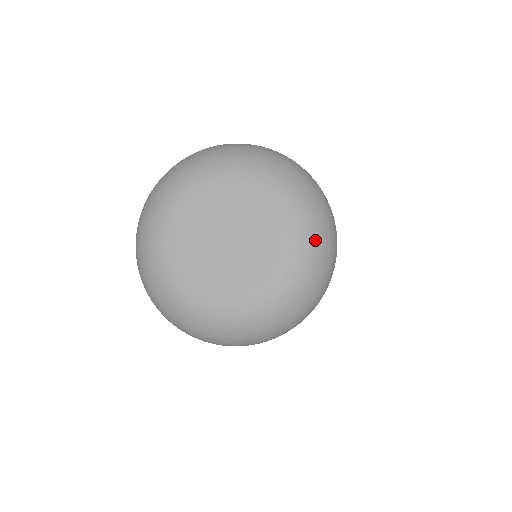
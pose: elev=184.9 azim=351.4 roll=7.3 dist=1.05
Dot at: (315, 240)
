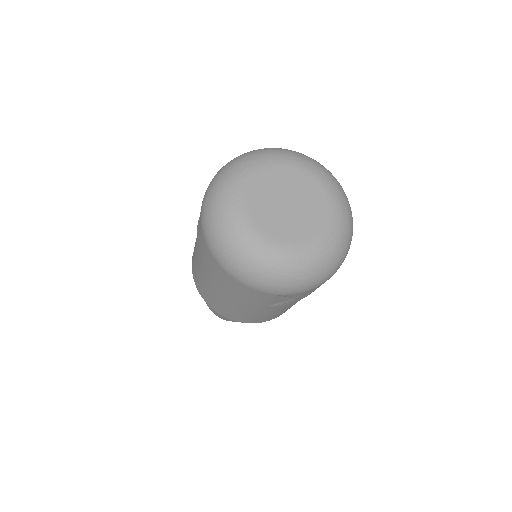
Dot at: (333, 178)
